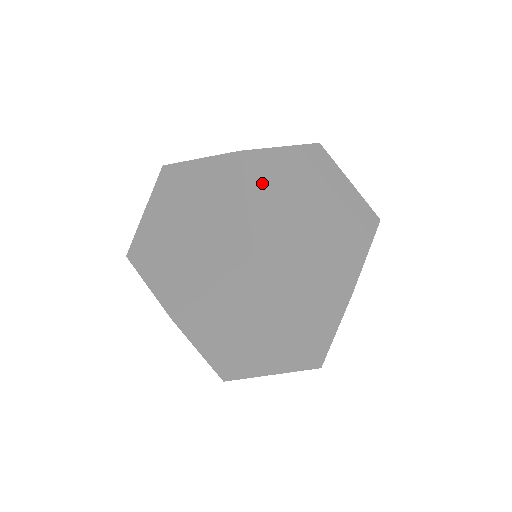
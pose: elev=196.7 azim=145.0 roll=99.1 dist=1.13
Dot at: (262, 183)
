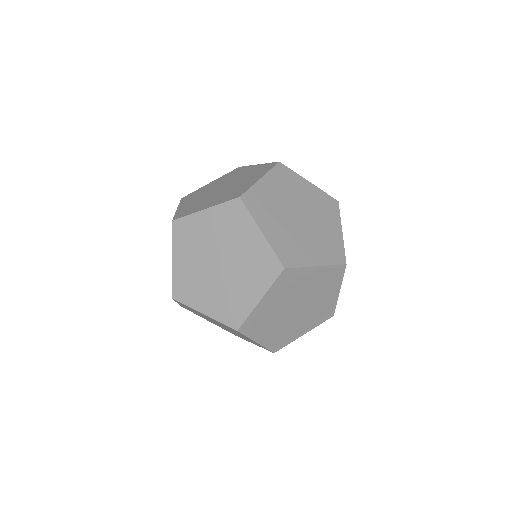
Dot at: (184, 245)
